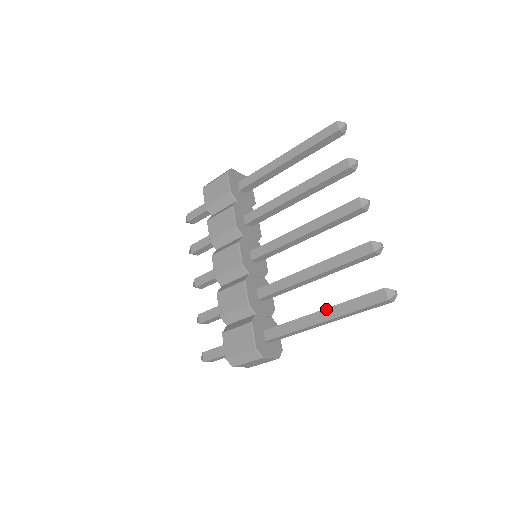
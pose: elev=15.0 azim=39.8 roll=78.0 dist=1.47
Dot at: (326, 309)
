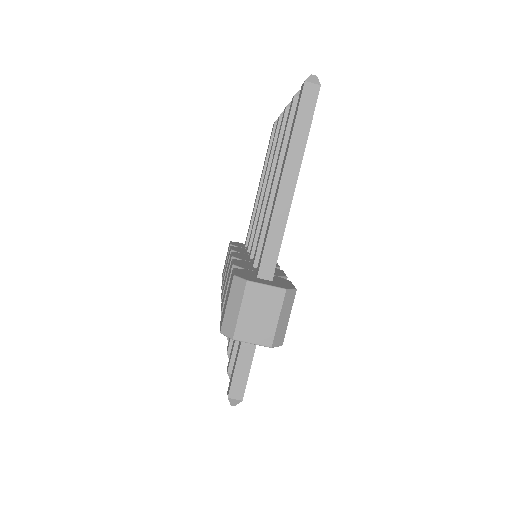
Dot at: (281, 171)
